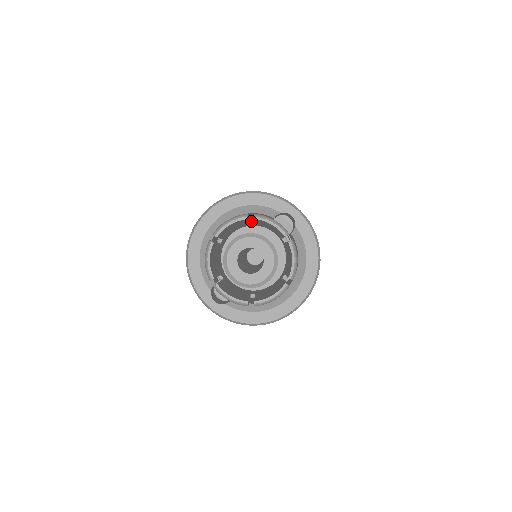
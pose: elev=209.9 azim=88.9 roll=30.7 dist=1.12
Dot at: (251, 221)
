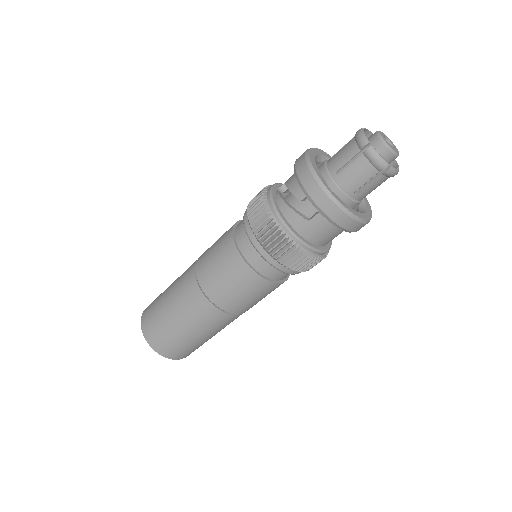
Dot at: occluded
